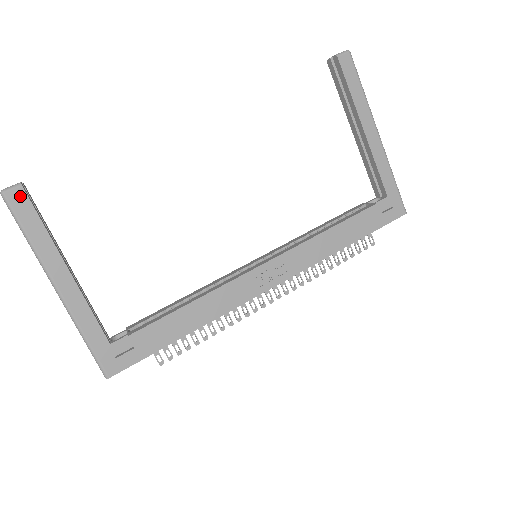
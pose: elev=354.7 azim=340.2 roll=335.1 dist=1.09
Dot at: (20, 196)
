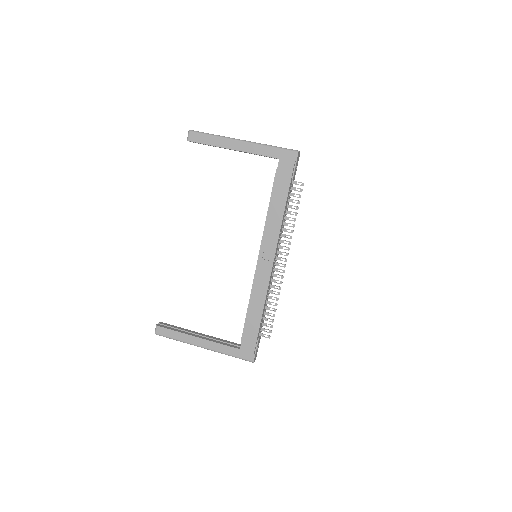
Dot at: (160, 329)
